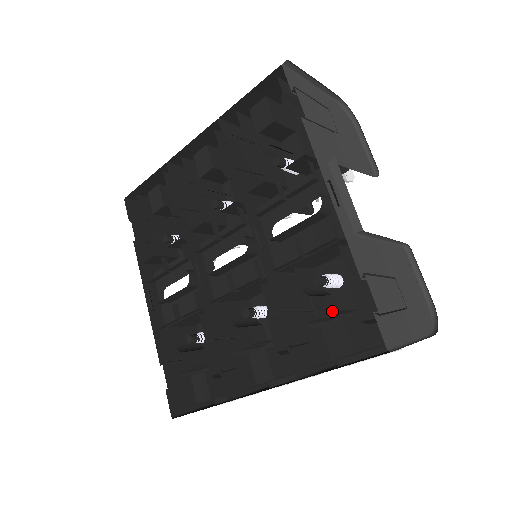
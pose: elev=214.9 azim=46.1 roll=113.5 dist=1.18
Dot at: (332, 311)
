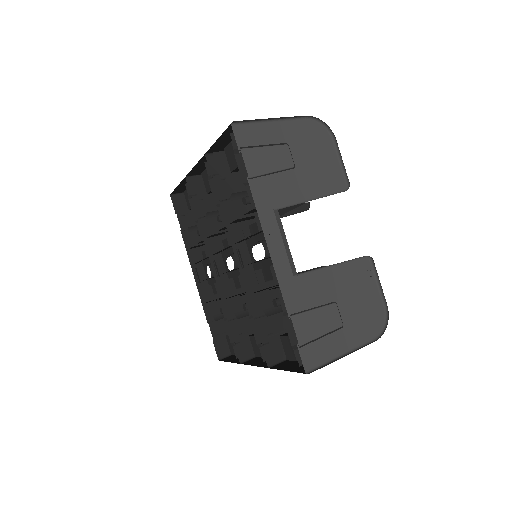
Dot at: occluded
